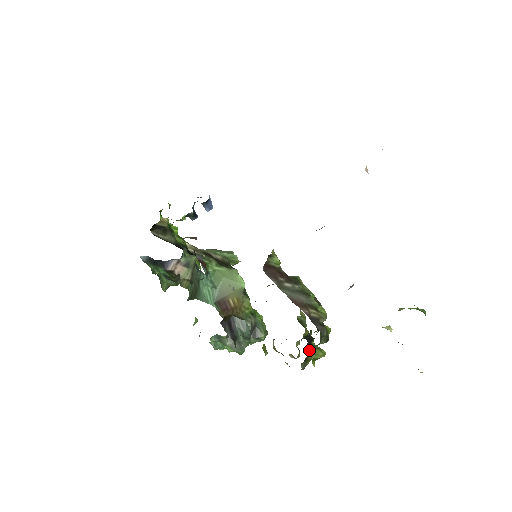
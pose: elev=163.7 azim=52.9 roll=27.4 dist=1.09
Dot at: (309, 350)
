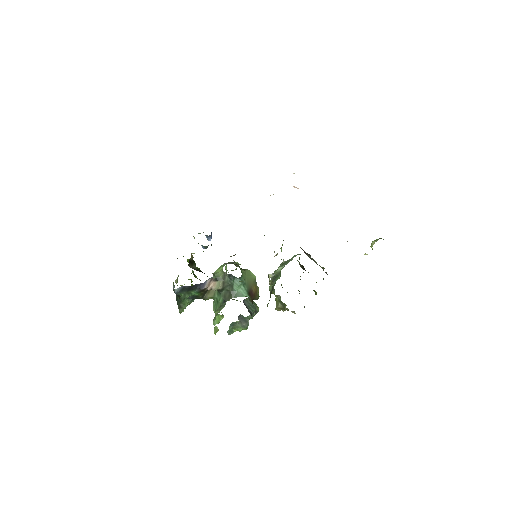
Dot at: (315, 292)
